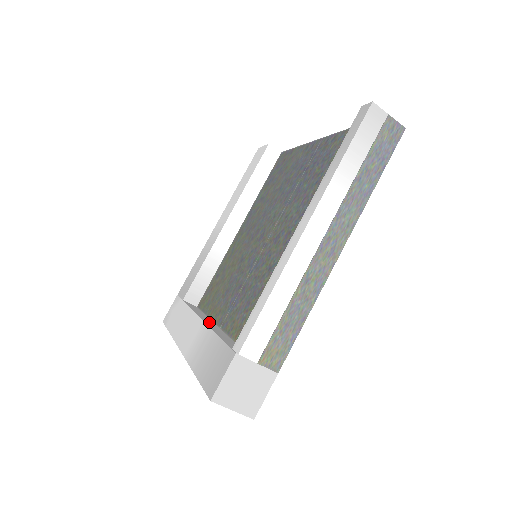
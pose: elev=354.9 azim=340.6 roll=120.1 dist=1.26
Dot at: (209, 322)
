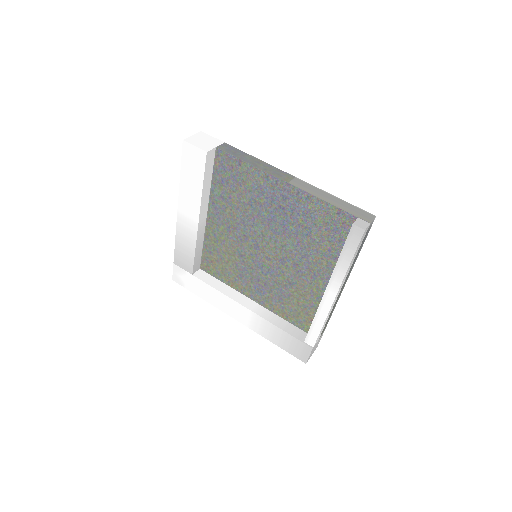
Dot at: (248, 303)
